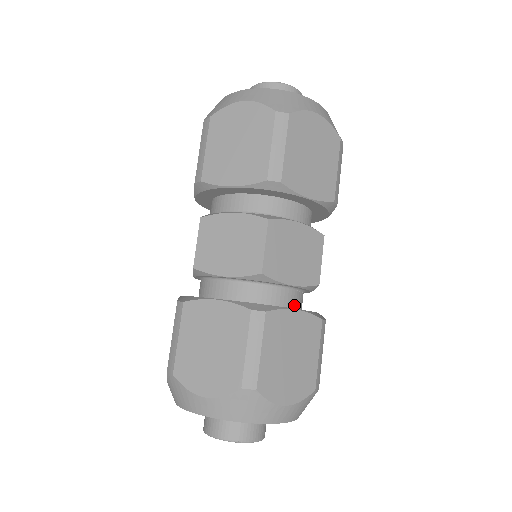
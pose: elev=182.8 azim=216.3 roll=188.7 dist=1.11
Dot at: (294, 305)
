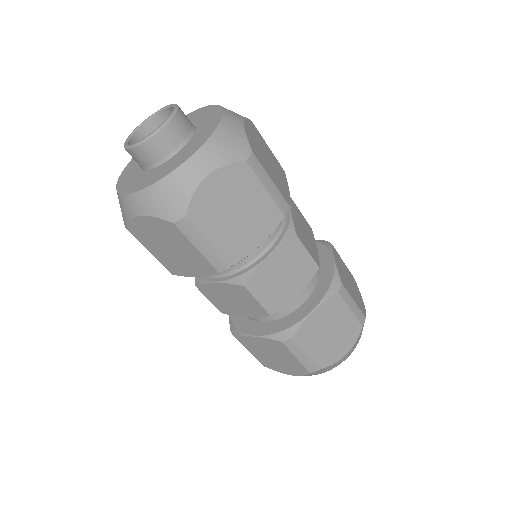
Dot at: (310, 290)
